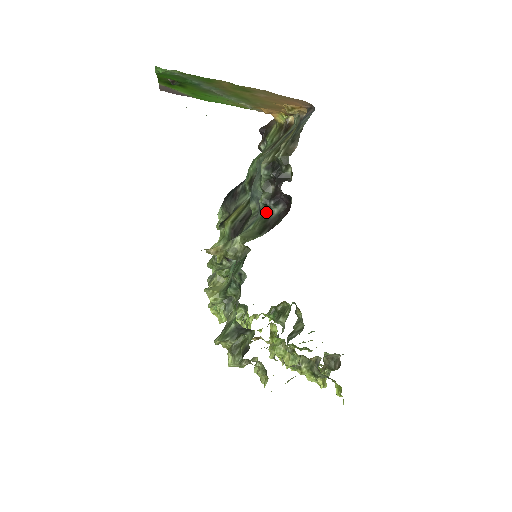
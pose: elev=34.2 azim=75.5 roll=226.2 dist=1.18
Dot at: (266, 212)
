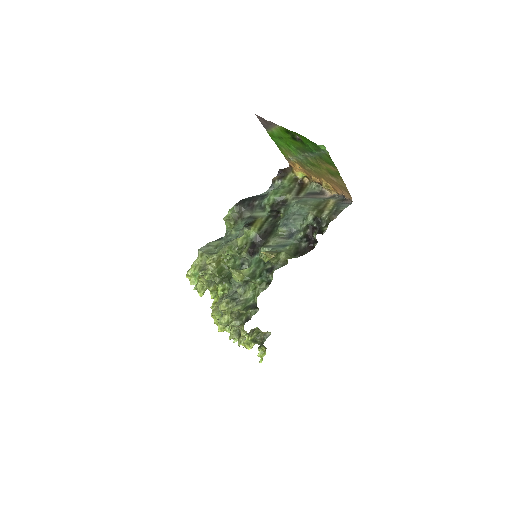
Dot at: (298, 242)
